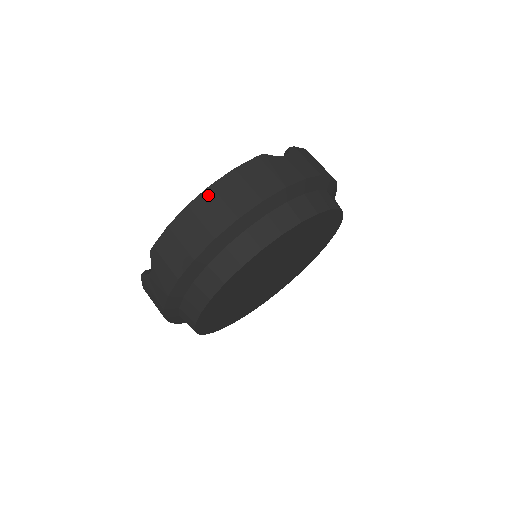
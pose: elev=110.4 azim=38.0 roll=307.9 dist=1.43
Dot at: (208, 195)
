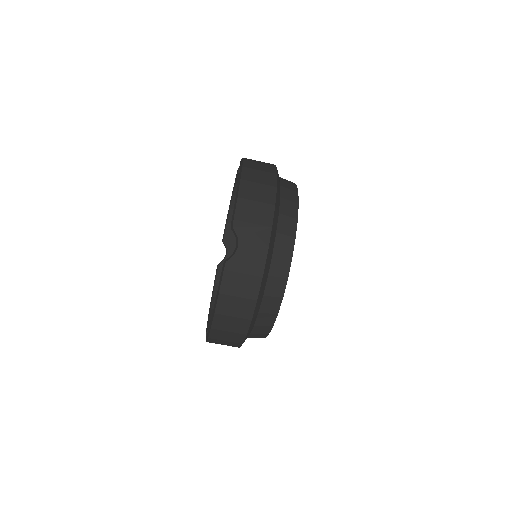
Dot at: (219, 318)
